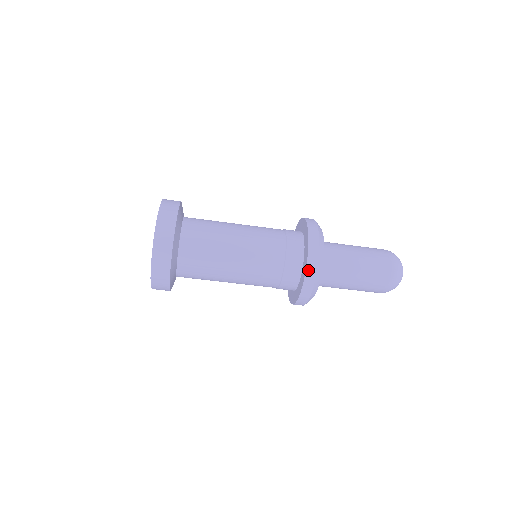
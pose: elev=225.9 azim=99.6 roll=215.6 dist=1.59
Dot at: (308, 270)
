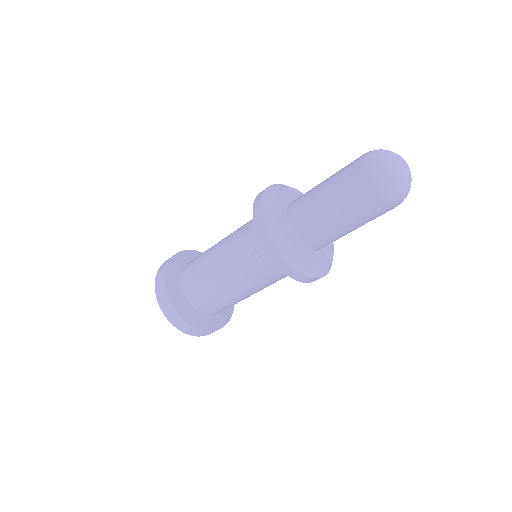
Dot at: (260, 234)
